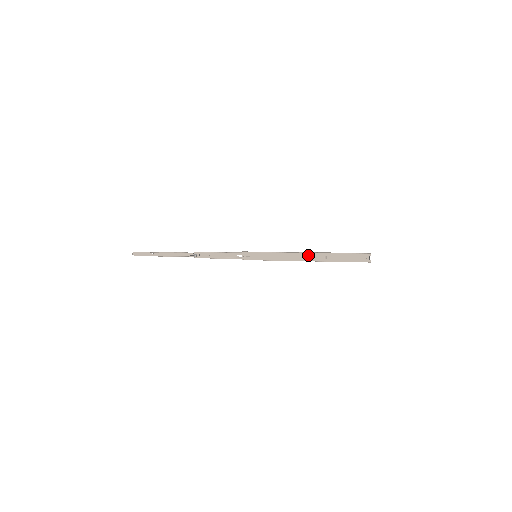
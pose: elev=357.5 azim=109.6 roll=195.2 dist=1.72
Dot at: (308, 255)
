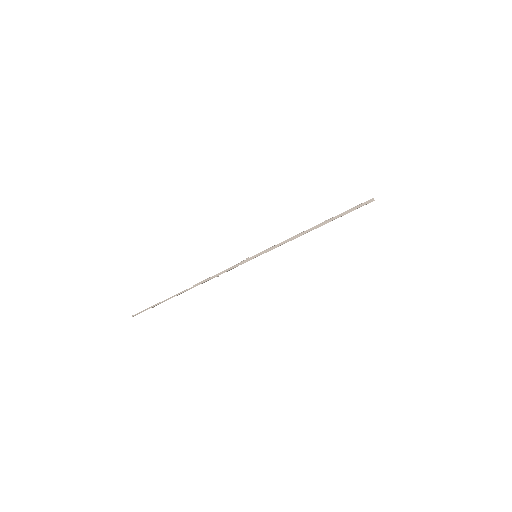
Dot at: occluded
